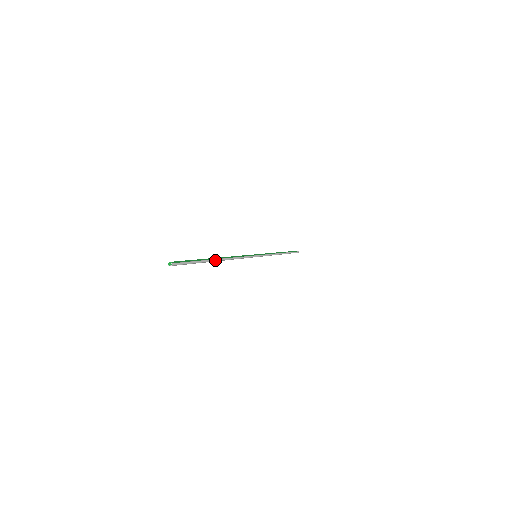
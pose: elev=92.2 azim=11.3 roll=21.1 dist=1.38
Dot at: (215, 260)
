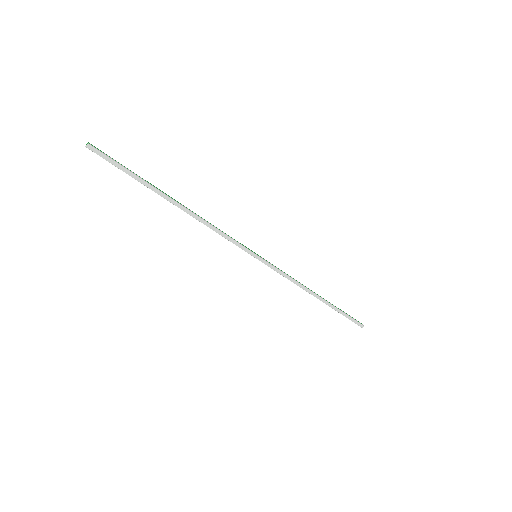
Dot at: (167, 195)
